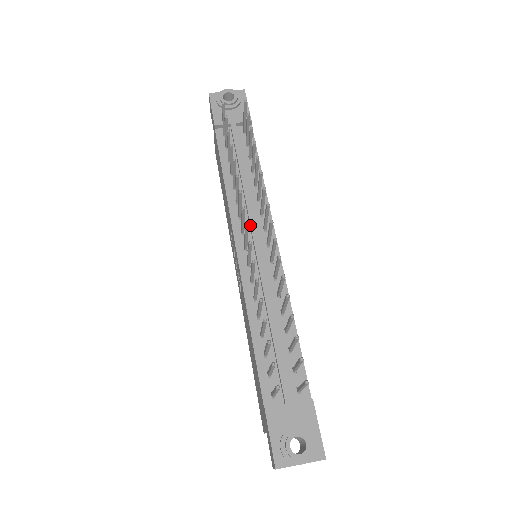
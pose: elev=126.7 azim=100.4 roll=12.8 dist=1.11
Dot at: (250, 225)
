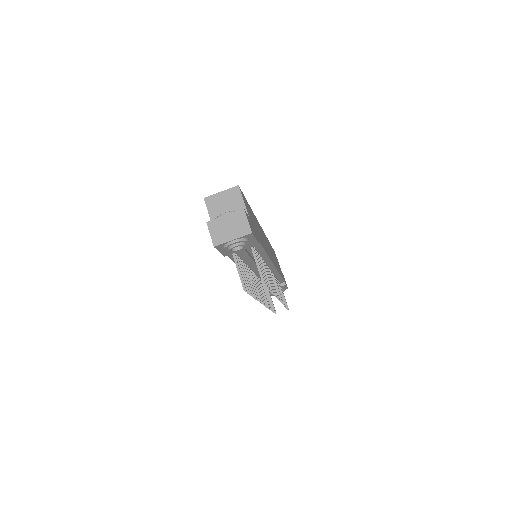
Dot at: occluded
